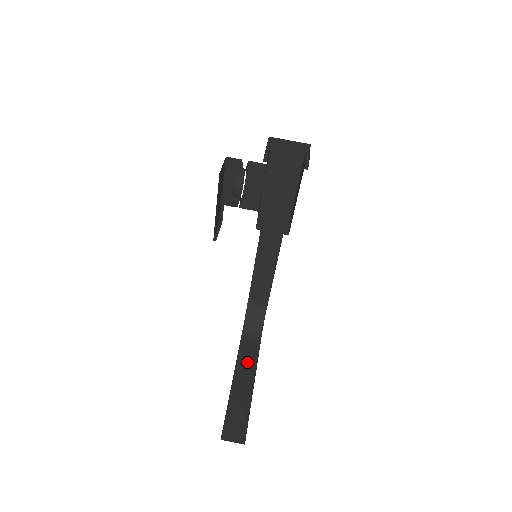
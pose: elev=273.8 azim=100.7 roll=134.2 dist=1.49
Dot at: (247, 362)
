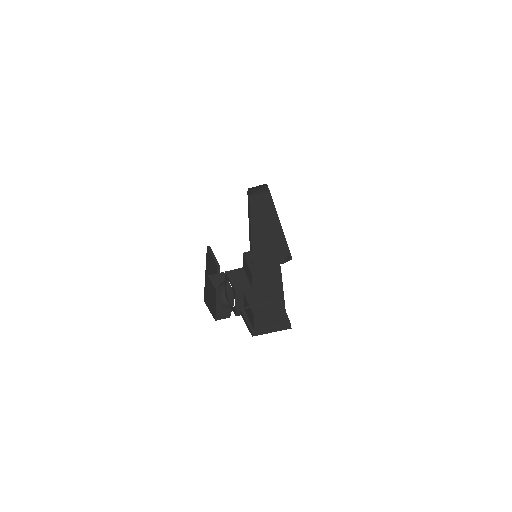
Dot at: occluded
